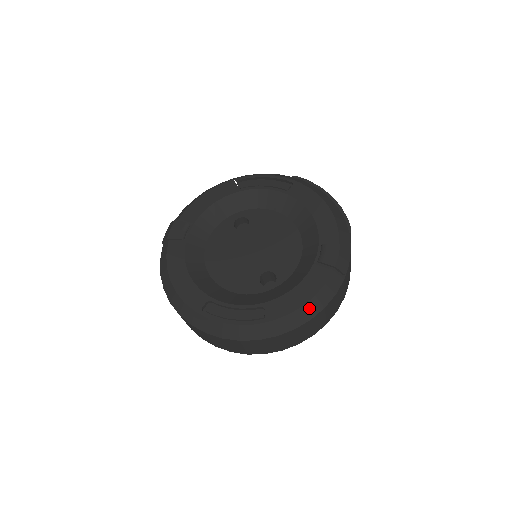
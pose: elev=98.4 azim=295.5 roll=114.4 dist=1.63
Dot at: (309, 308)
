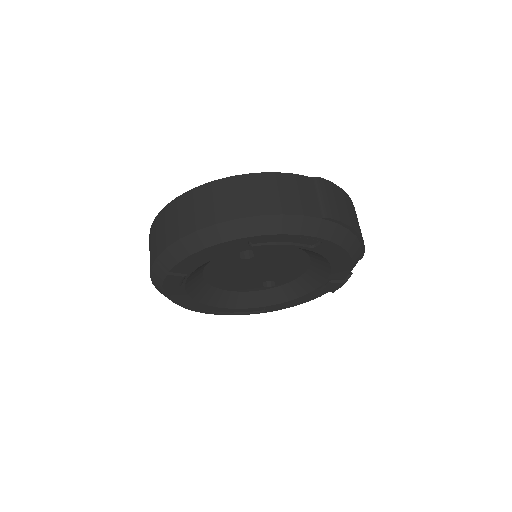
Dot at: occluded
